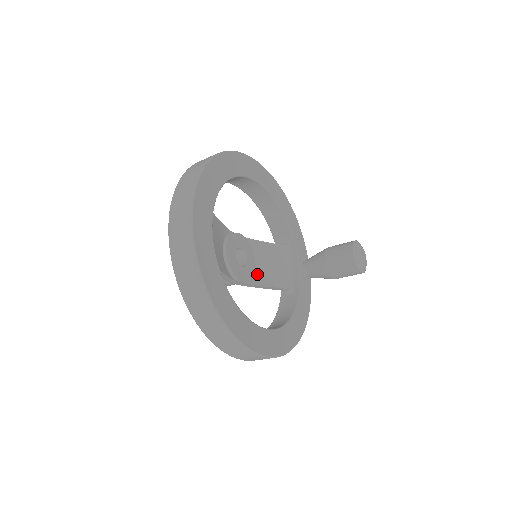
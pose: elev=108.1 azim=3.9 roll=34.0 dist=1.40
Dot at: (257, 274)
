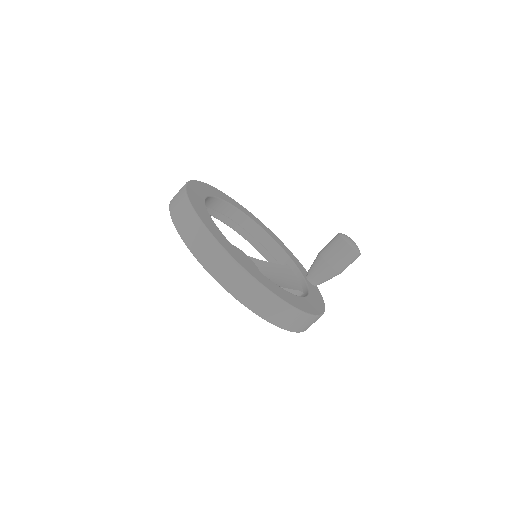
Dot at: occluded
